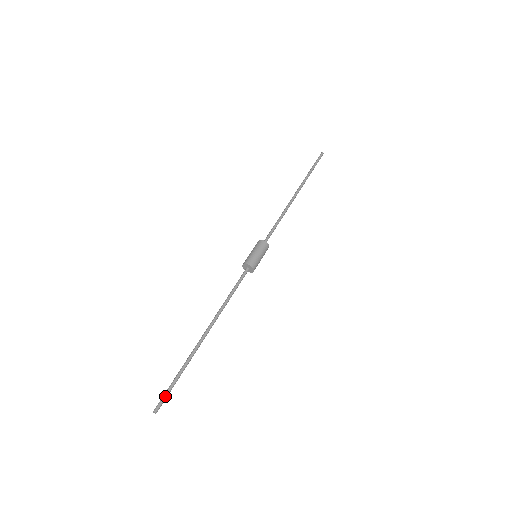
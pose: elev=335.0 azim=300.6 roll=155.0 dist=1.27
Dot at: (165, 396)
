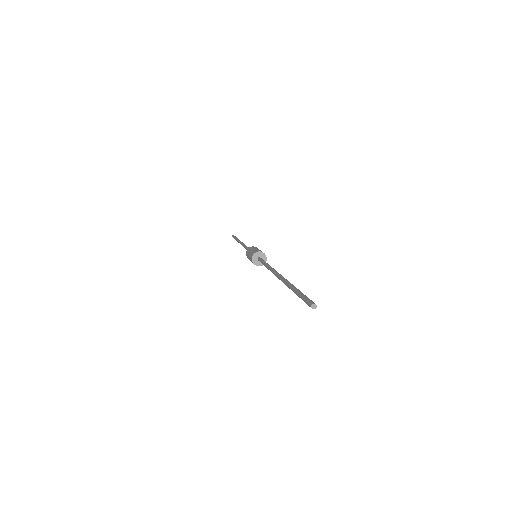
Dot at: (307, 297)
